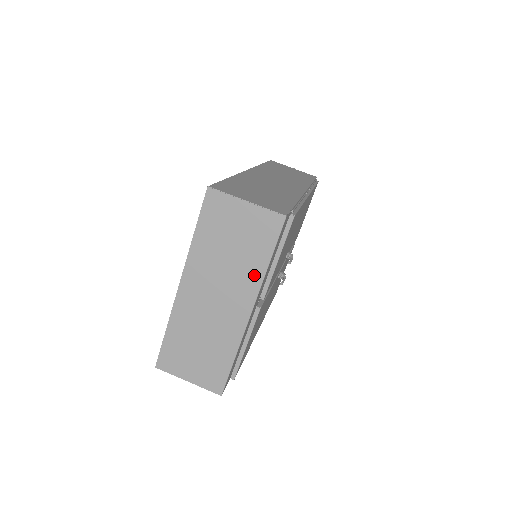
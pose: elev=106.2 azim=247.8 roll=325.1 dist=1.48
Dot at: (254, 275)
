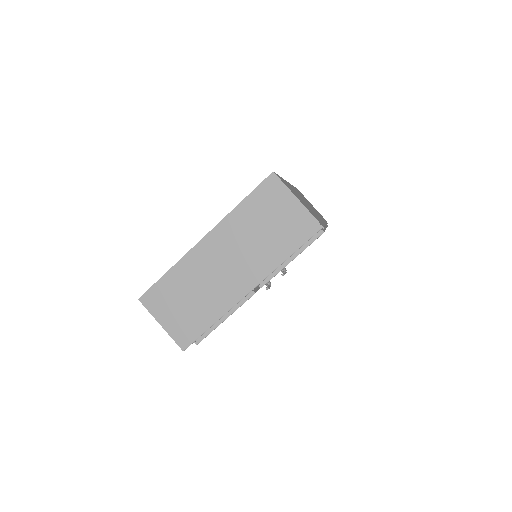
Dot at: (271, 261)
